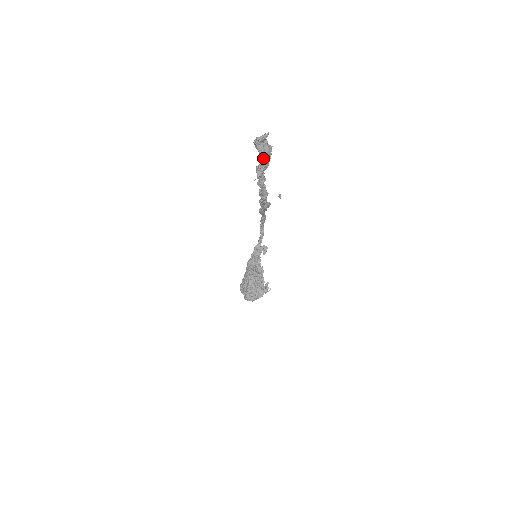
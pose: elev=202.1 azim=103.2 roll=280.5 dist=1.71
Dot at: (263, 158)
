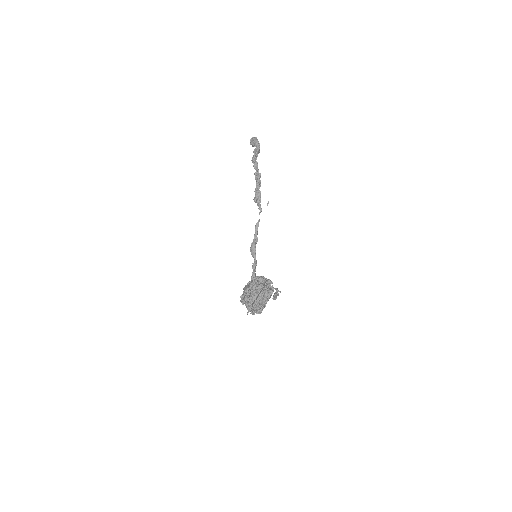
Dot at: (257, 139)
